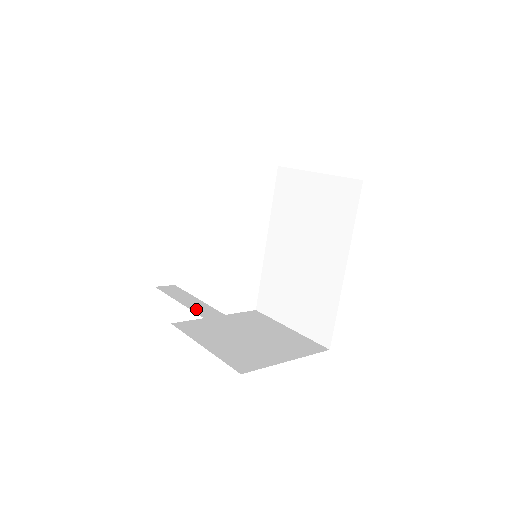
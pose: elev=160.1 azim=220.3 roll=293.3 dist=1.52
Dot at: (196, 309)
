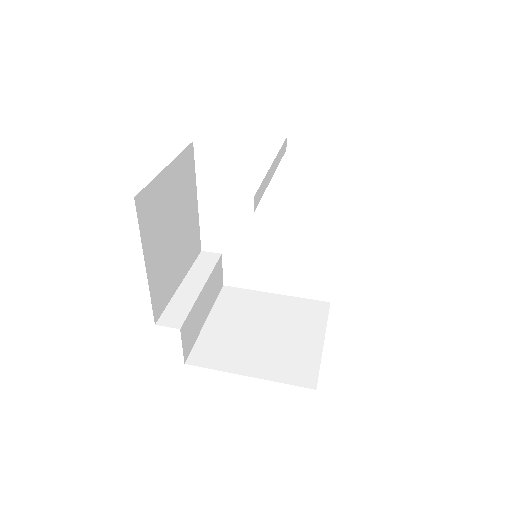
Dot at: (183, 289)
